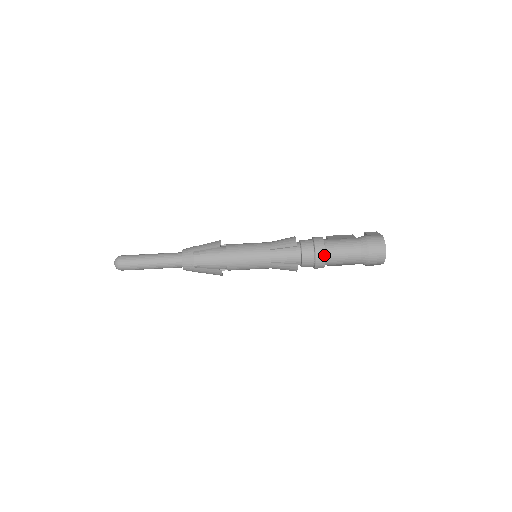
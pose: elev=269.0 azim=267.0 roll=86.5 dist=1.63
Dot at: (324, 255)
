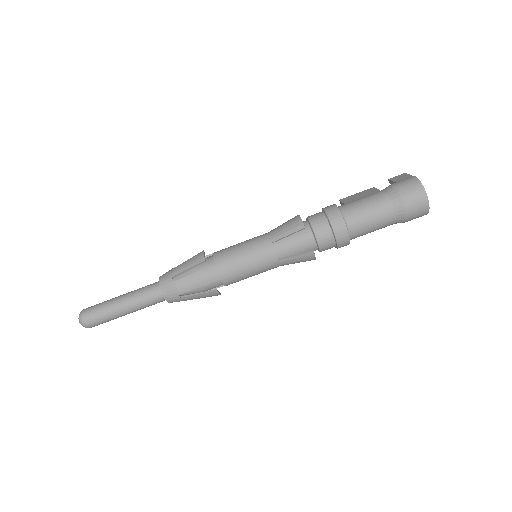
Dot at: (345, 228)
